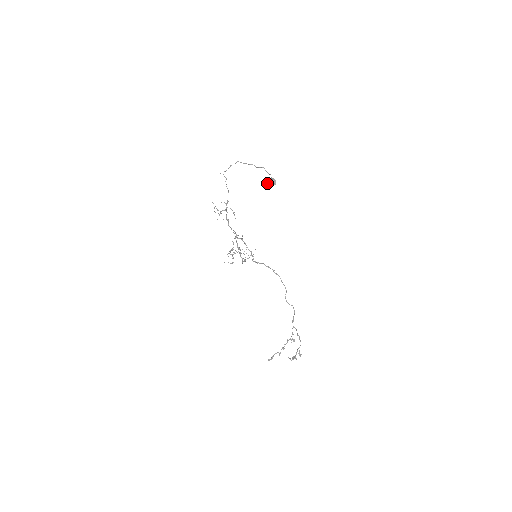
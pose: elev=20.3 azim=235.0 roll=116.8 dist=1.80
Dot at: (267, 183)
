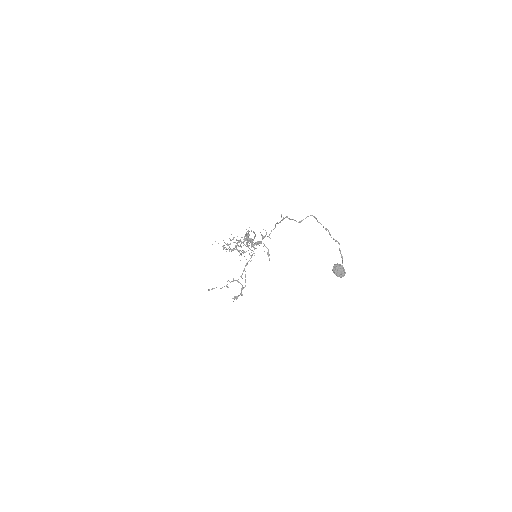
Dot at: (335, 273)
